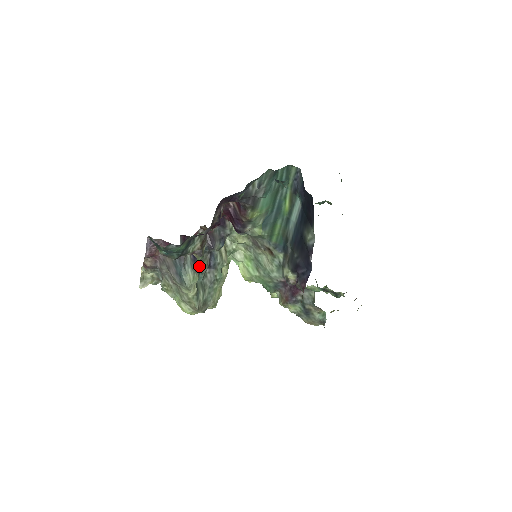
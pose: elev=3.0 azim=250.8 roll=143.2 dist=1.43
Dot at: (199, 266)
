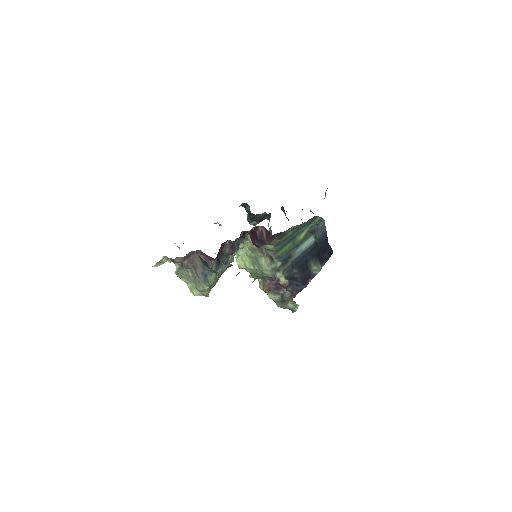
Dot at: (218, 266)
